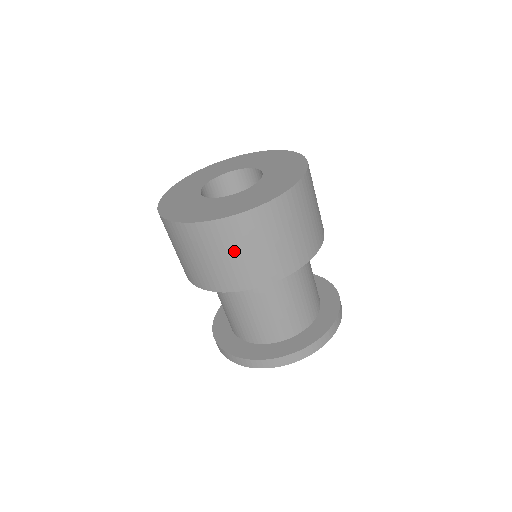
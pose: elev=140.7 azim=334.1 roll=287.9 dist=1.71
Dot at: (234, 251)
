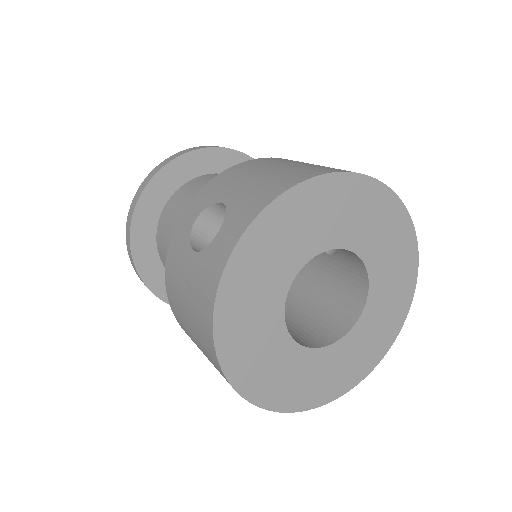
Dot at: occluded
